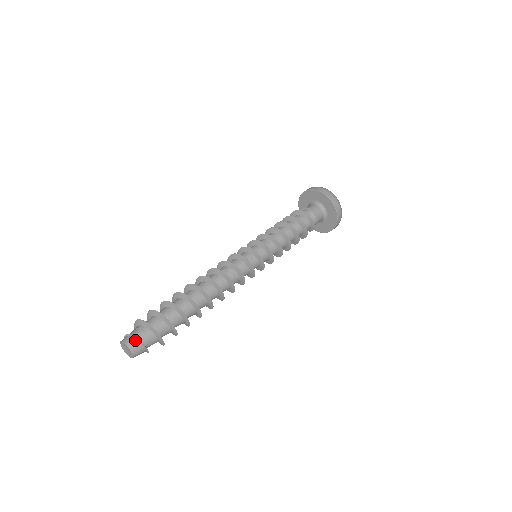
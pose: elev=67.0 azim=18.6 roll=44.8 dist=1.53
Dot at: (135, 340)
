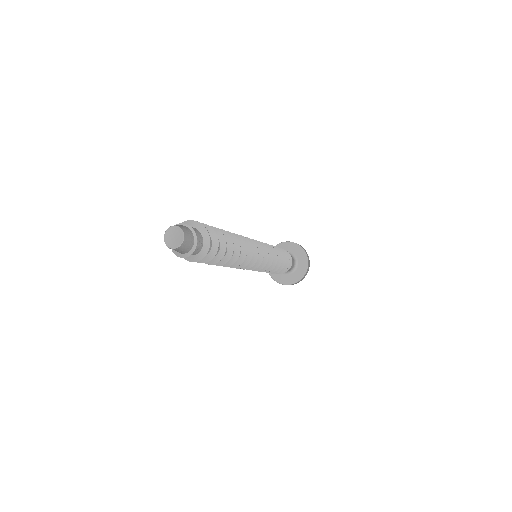
Dot at: (185, 226)
